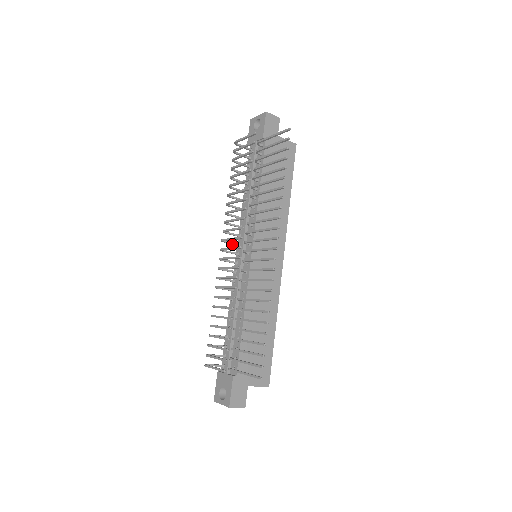
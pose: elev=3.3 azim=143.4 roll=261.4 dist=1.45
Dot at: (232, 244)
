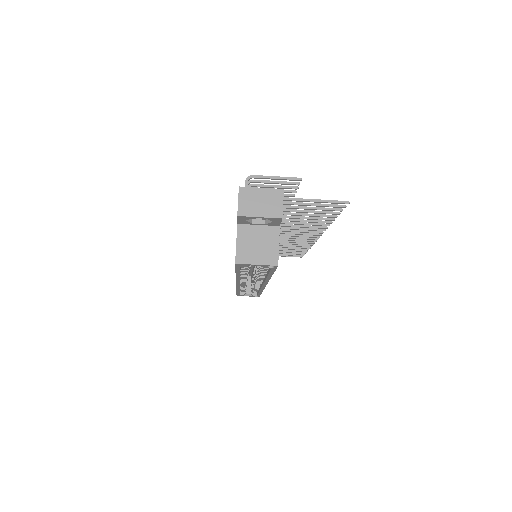
Dot at: occluded
